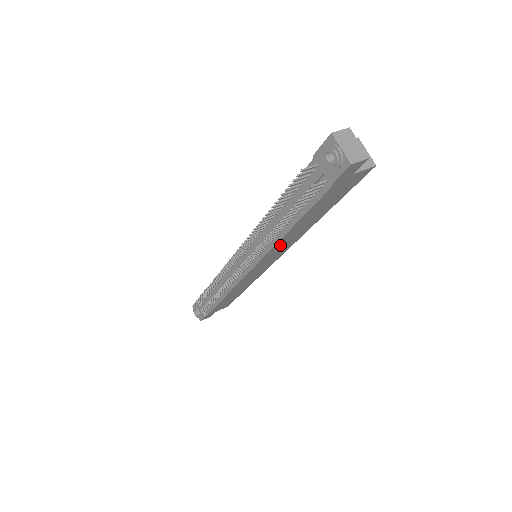
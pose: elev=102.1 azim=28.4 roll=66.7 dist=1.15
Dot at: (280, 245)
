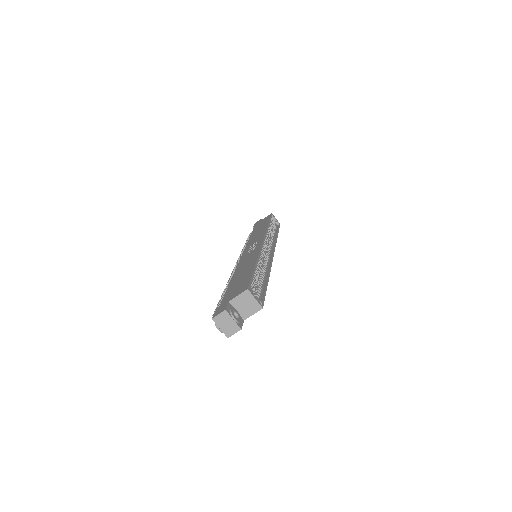
Dot at: occluded
